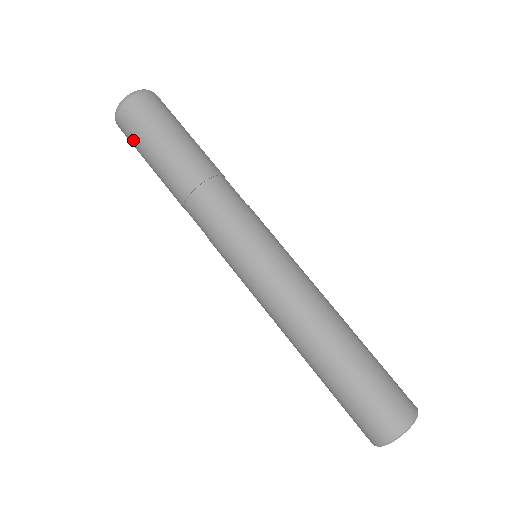
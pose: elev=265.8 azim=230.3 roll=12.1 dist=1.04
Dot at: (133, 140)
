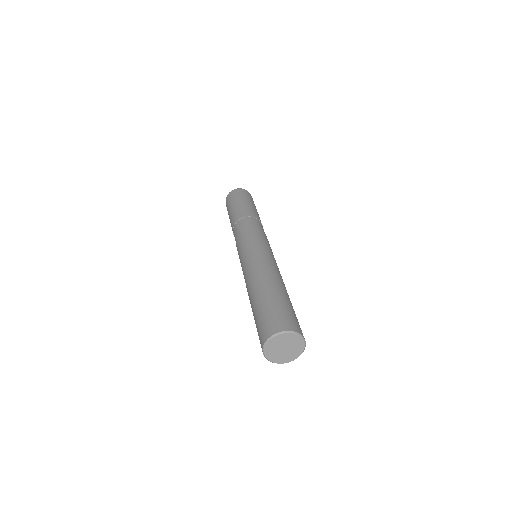
Dot at: (228, 205)
